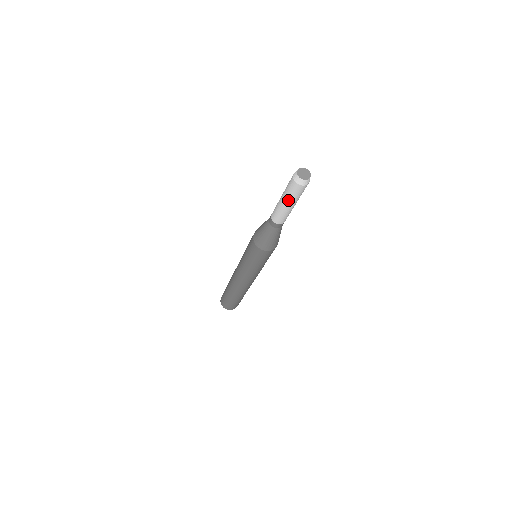
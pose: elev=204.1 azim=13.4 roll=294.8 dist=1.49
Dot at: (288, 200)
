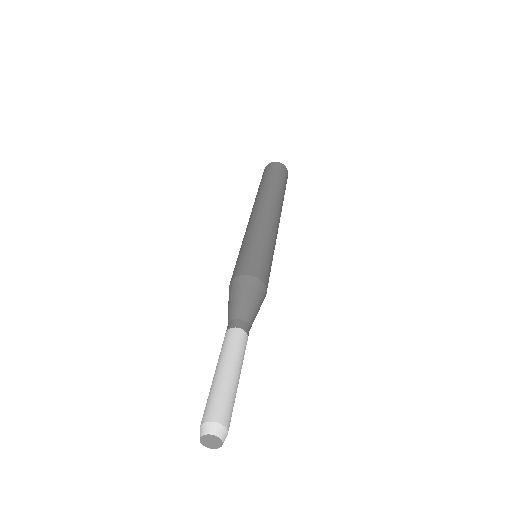
Dot at: occluded
